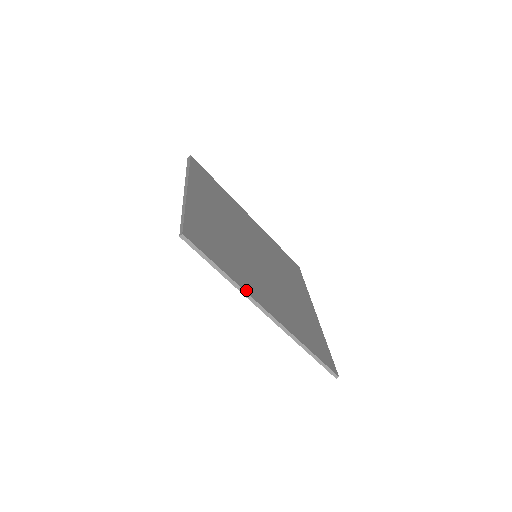
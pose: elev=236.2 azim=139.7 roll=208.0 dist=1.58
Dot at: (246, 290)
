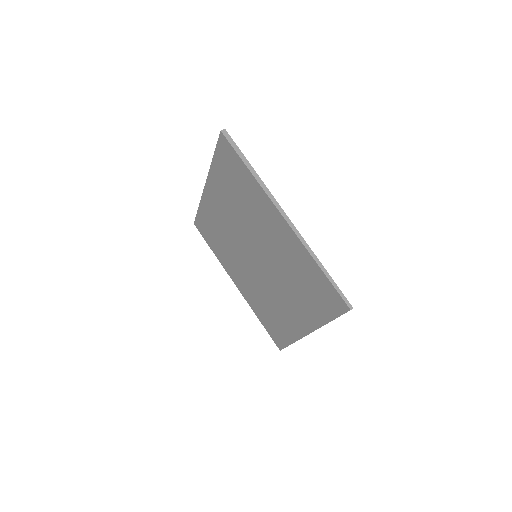
Dot at: occluded
